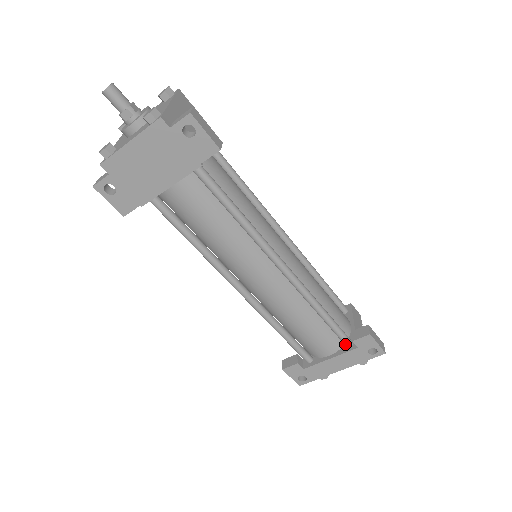
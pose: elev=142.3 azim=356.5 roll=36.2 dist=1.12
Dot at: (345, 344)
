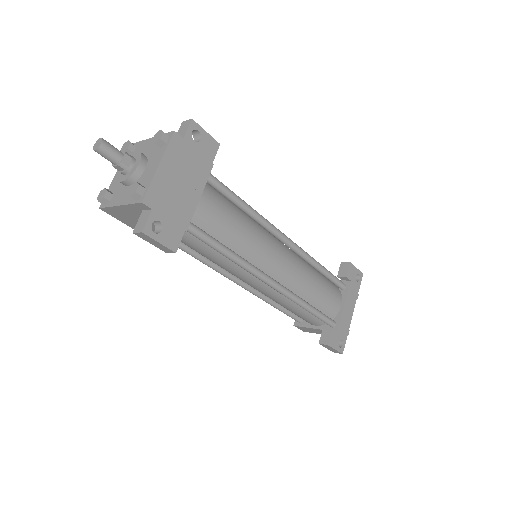
Dot at: (342, 287)
